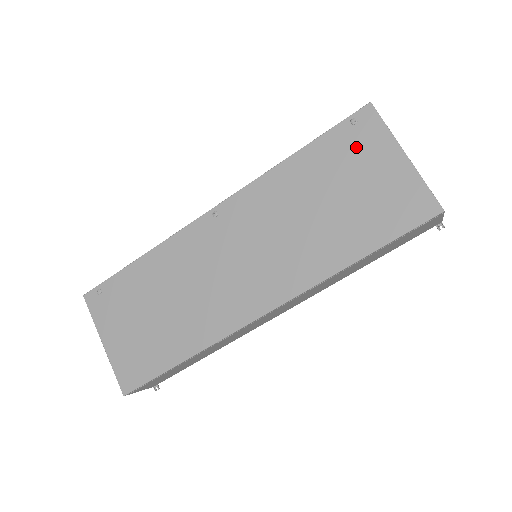
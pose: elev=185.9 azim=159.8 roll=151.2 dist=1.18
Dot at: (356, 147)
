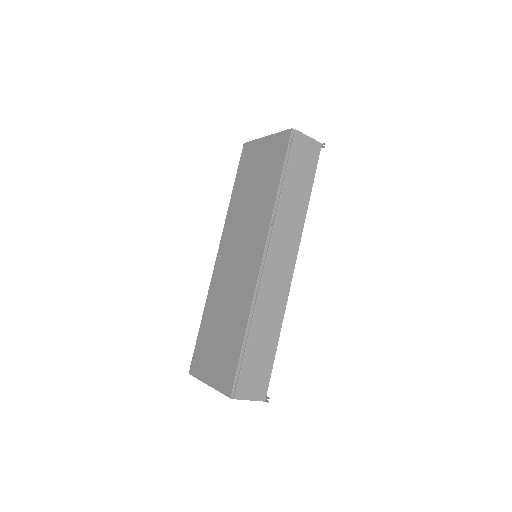
Dot at: (249, 160)
